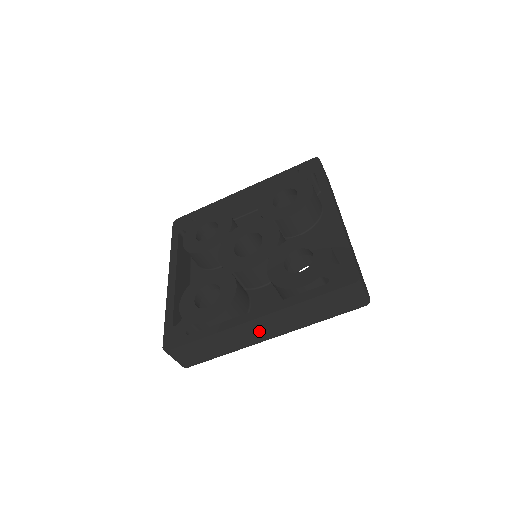
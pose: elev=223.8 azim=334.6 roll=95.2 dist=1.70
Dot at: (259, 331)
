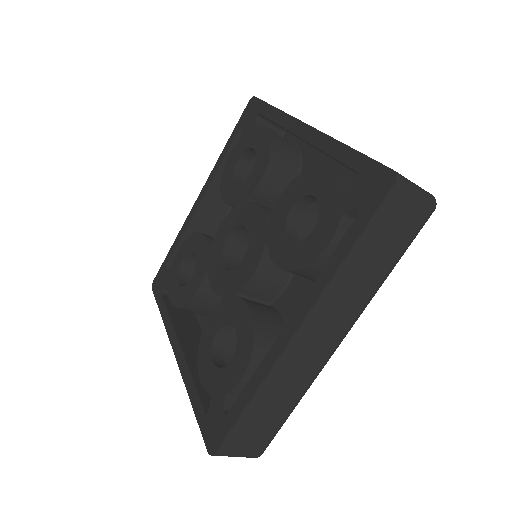
Dot at: occluded
